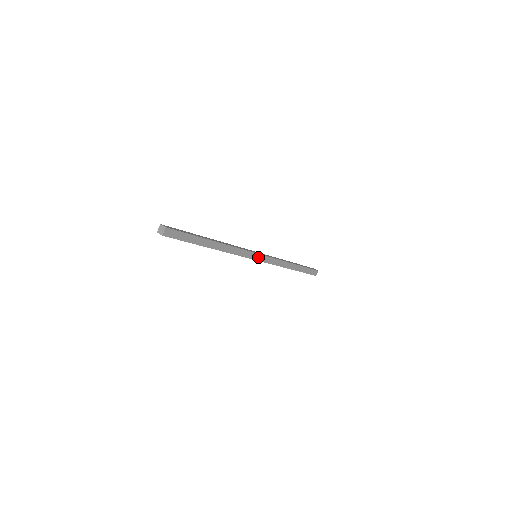
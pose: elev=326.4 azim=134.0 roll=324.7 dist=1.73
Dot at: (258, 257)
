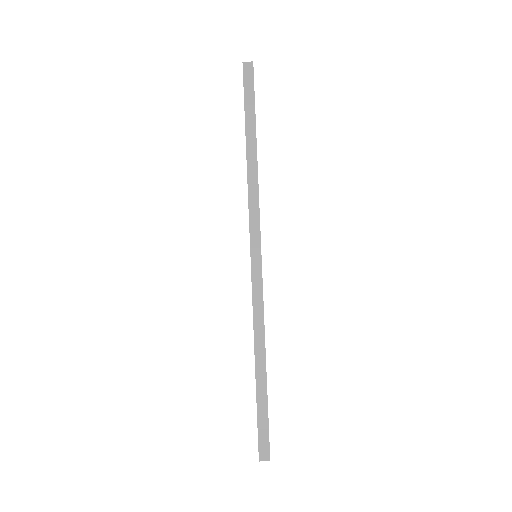
Dot at: (261, 256)
